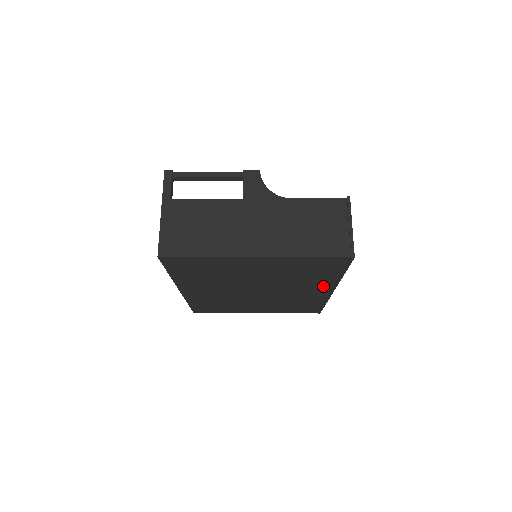
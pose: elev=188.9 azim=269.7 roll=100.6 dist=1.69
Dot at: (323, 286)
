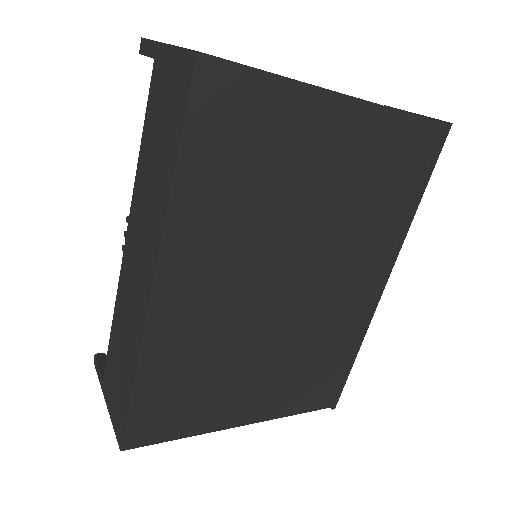
Dot at: (379, 262)
